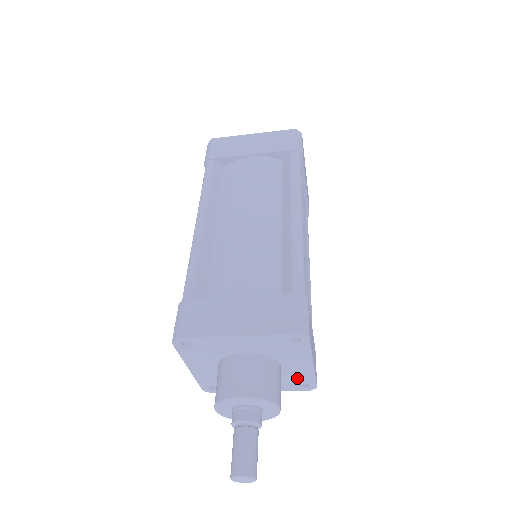
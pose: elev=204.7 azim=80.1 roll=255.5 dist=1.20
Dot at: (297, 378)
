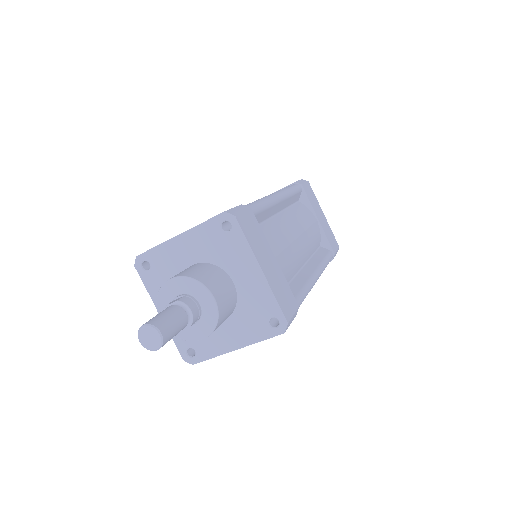
Dot at: (259, 306)
